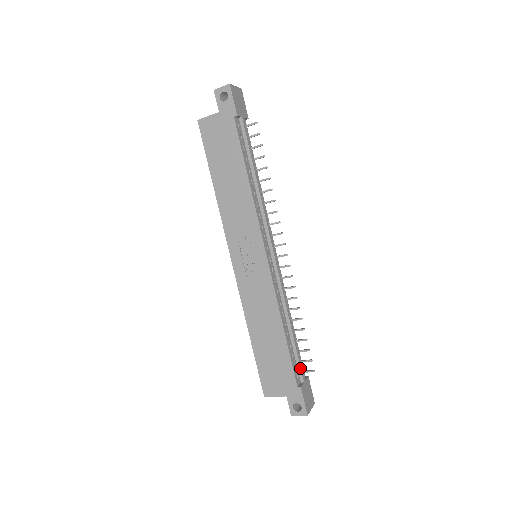
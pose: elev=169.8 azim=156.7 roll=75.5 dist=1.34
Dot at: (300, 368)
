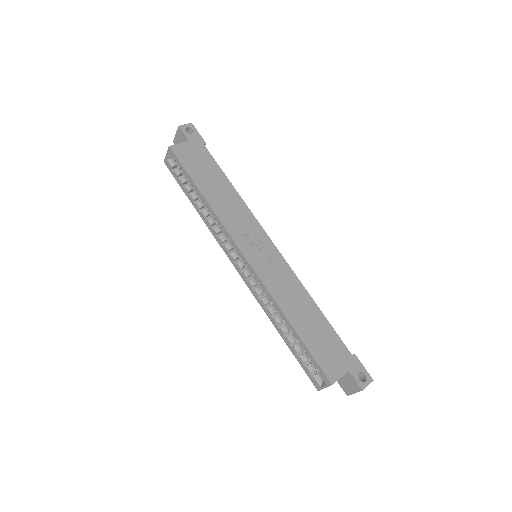
Dot at: occluded
